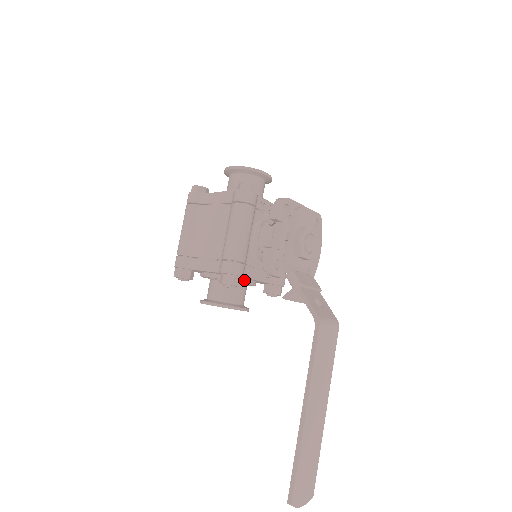
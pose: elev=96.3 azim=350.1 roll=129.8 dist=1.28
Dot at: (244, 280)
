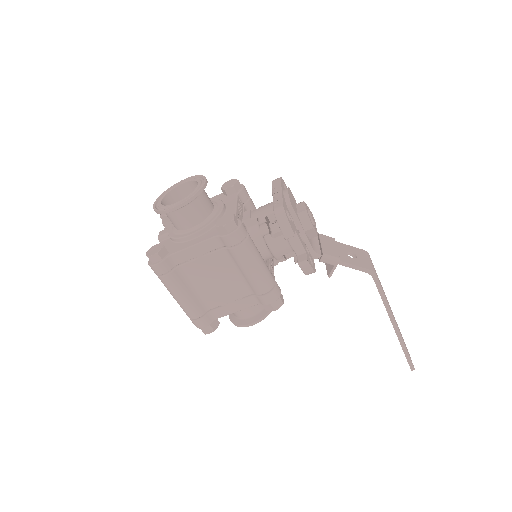
Dot at: occluded
